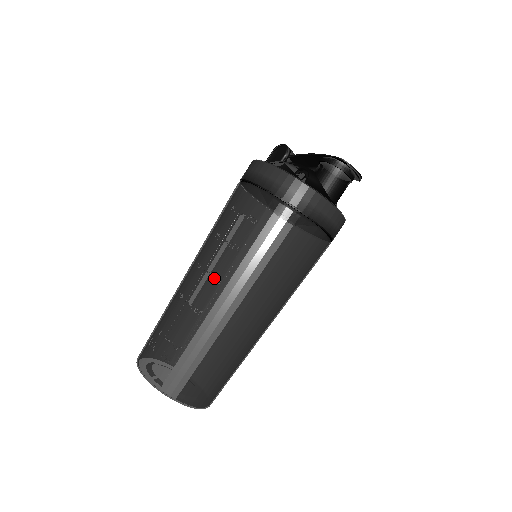
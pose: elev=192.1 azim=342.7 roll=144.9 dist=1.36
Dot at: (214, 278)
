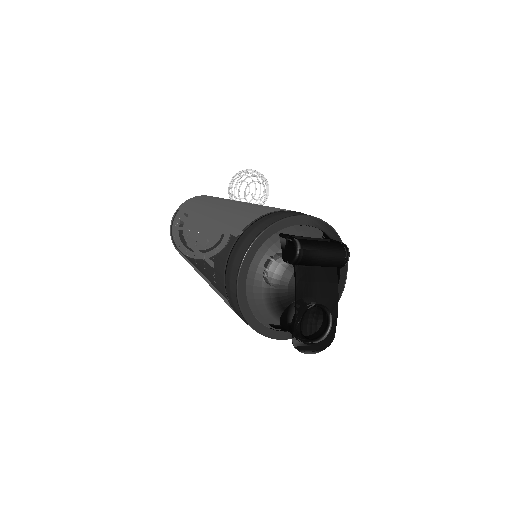
Dot at: (195, 258)
